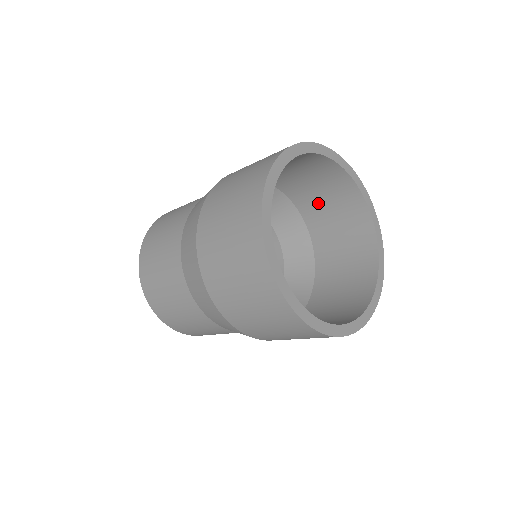
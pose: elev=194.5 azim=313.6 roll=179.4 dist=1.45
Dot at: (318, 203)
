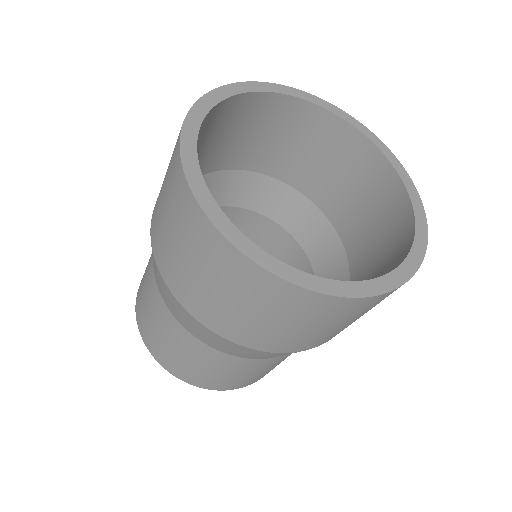
Dot at: (300, 160)
